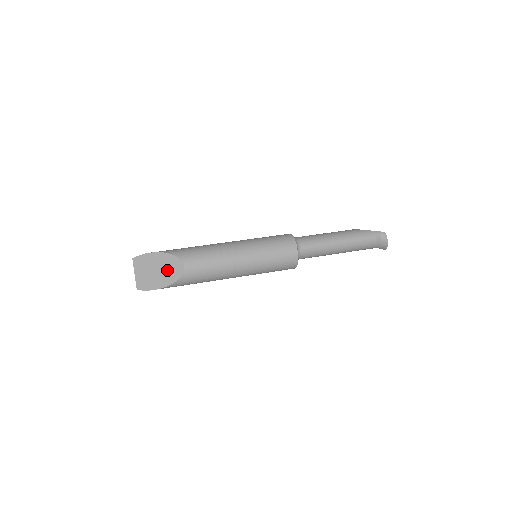
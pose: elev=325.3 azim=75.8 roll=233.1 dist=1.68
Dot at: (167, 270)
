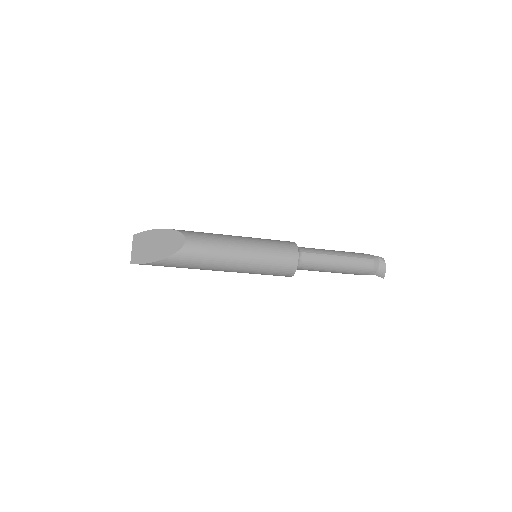
Dot at: (167, 244)
